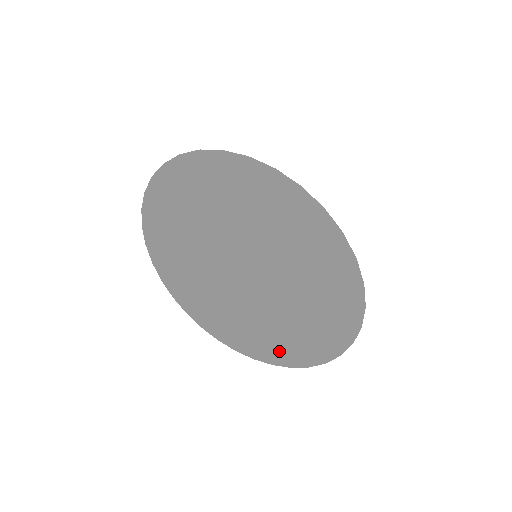
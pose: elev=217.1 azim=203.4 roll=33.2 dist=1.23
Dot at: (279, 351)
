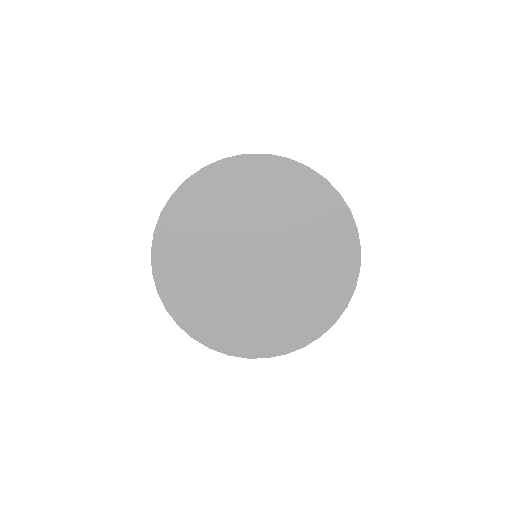
Dot at: (340, 272)
